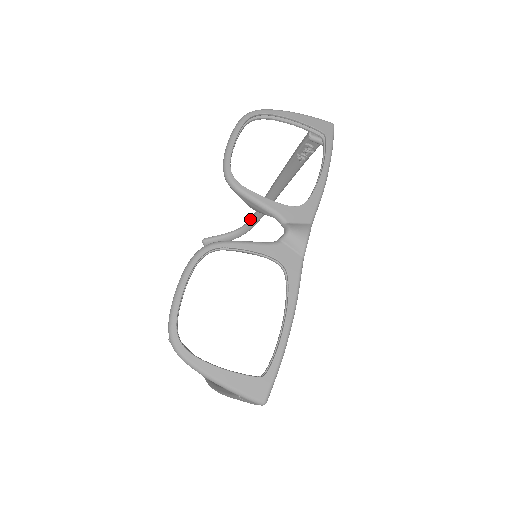
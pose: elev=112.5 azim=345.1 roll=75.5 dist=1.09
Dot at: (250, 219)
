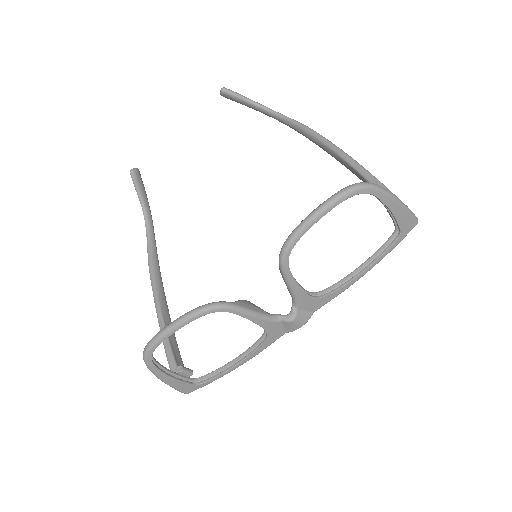
Dot at: (284, 117)
